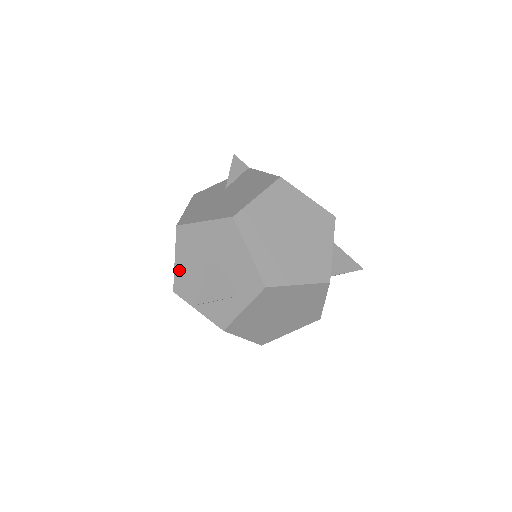
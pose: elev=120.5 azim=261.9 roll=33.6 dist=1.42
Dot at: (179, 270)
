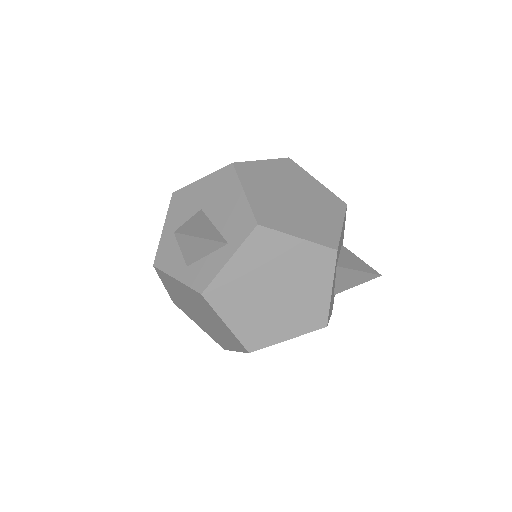
Dot at: (165, 238)
